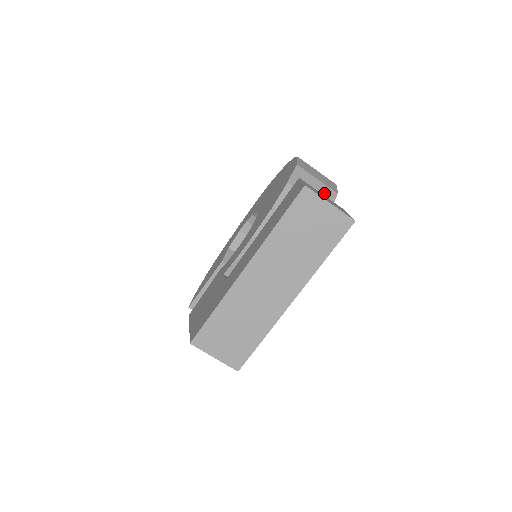
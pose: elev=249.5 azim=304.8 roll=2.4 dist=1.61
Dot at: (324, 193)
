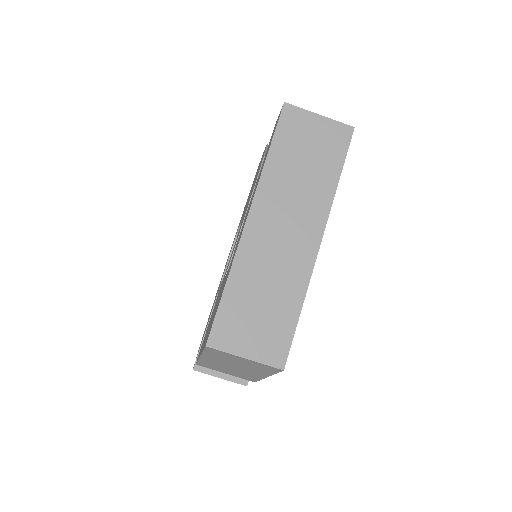
Dot at: occluded
